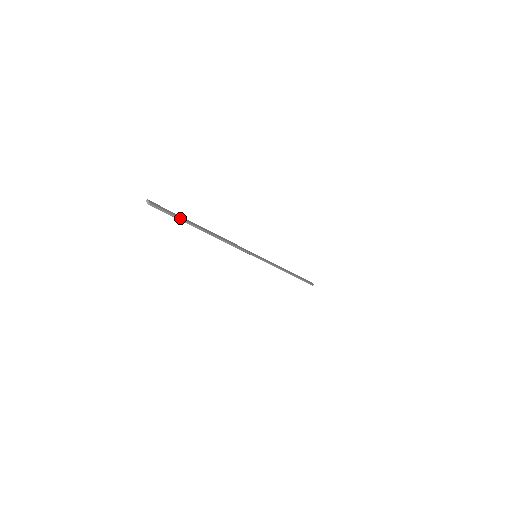
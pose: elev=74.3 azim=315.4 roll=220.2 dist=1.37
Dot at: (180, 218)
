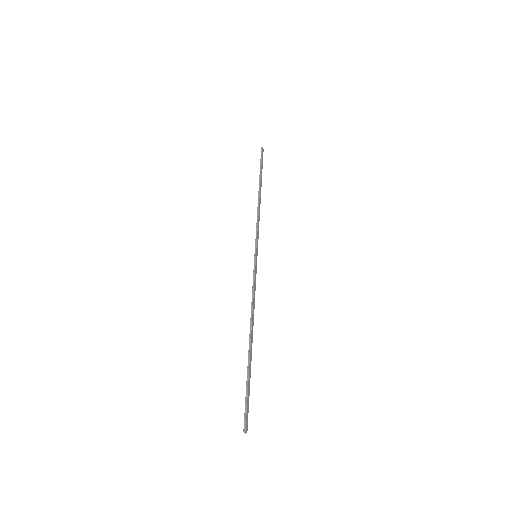
Dot at: occluded
